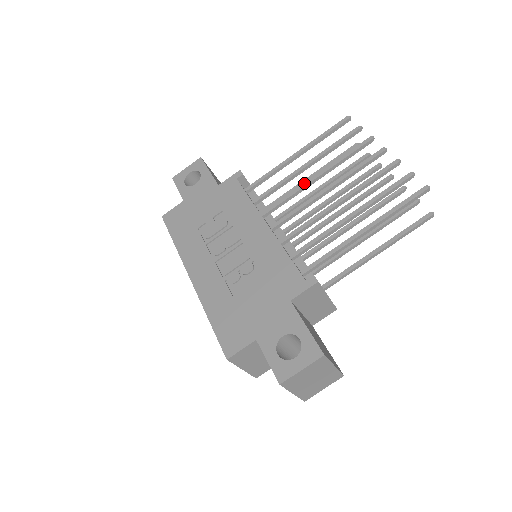
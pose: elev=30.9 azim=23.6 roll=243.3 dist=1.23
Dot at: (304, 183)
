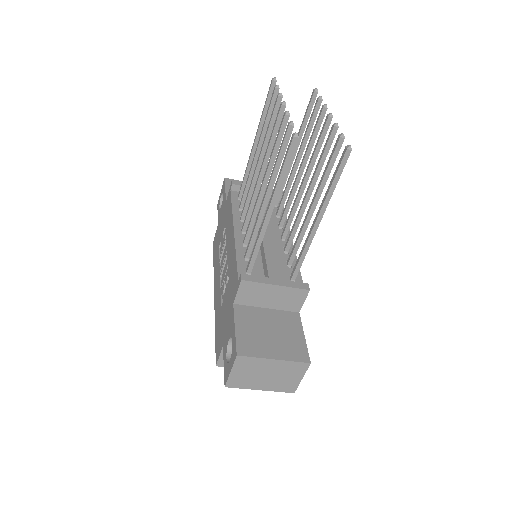
Dot at: (253, 174)
